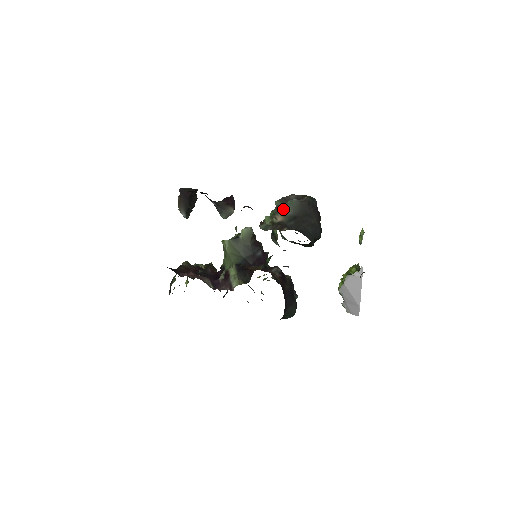
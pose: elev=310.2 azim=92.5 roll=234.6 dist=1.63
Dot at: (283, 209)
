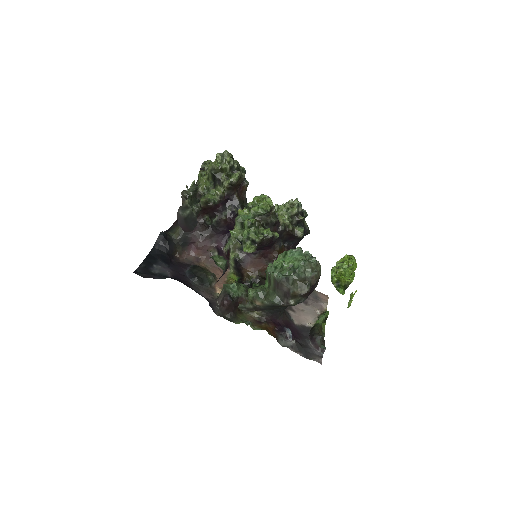
Dot at: (265, 299)
